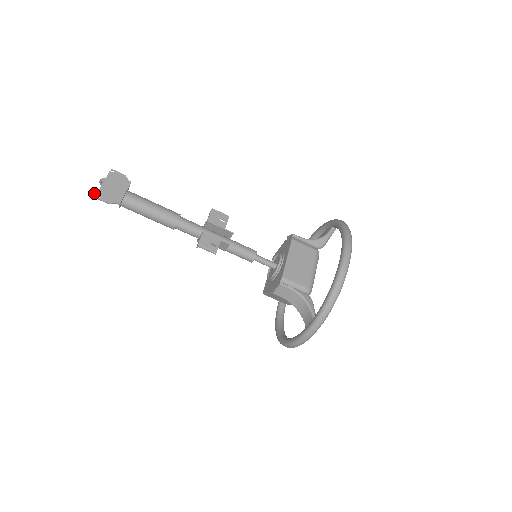
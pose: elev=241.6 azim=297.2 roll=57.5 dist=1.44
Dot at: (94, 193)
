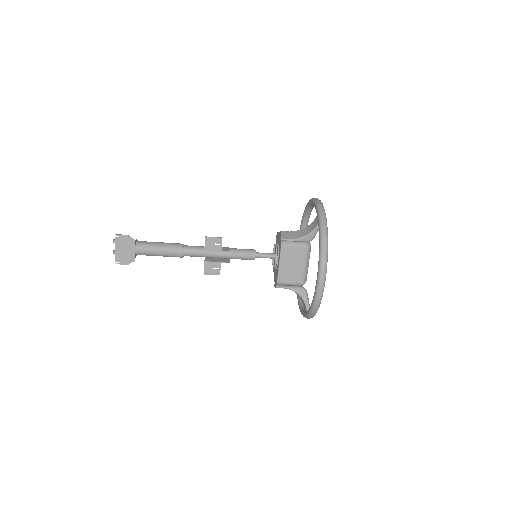
Dot at: (114, 254)
